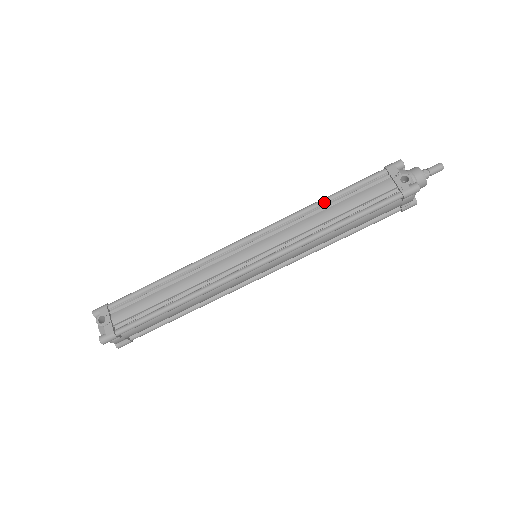
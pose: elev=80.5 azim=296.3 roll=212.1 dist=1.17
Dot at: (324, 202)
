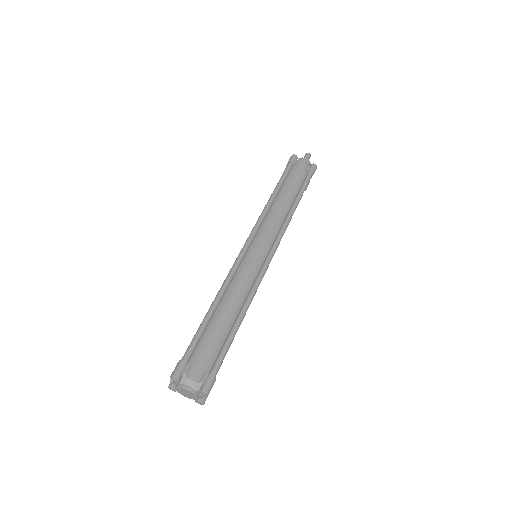
Dot at: occluded
